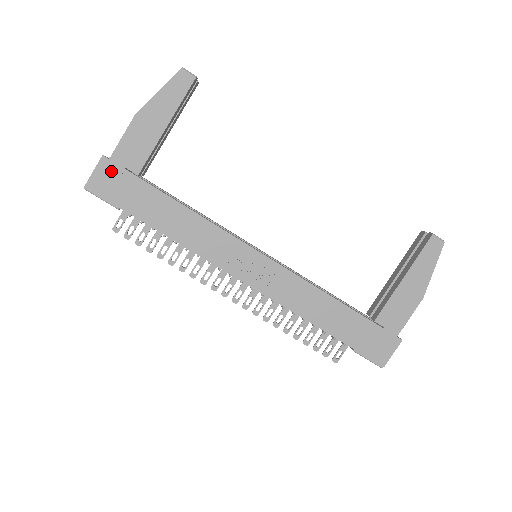
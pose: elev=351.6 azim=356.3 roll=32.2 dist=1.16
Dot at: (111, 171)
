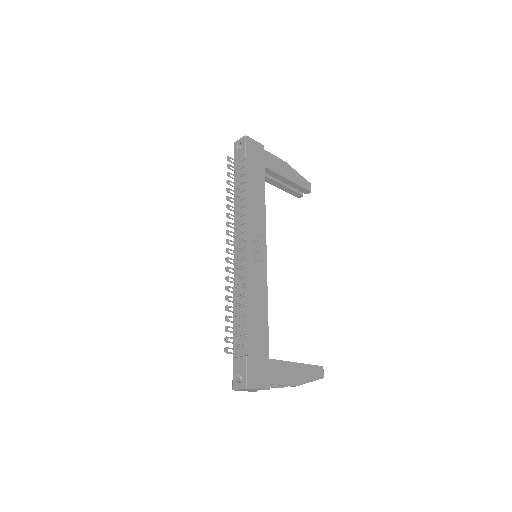
Dot at: (260, 151)
